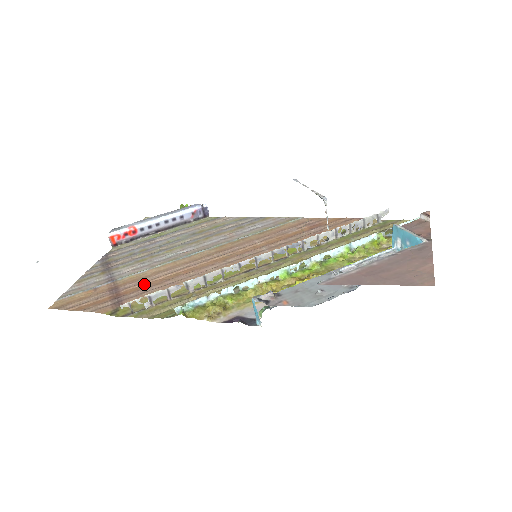
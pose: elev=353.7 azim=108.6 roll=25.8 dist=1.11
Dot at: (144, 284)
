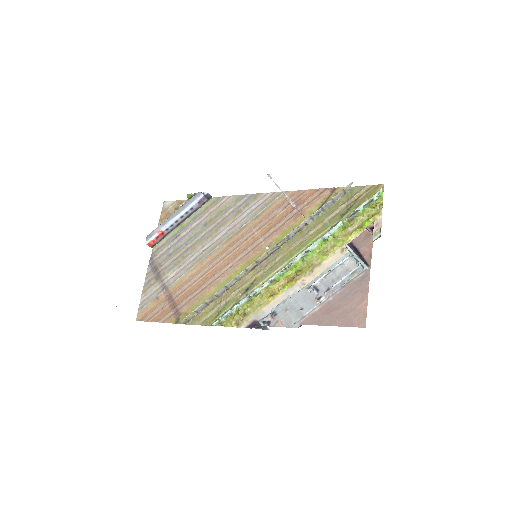
Dot at: (187, 290)
